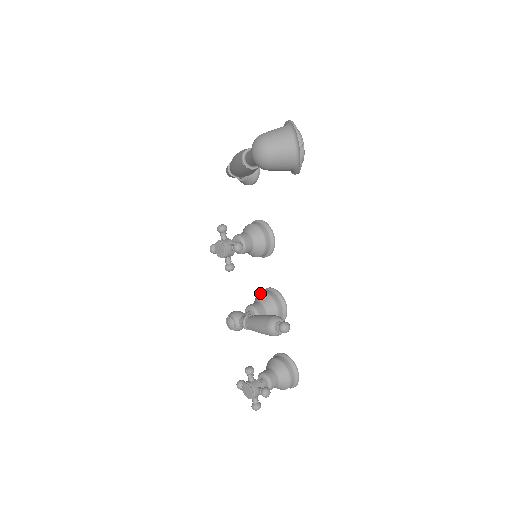
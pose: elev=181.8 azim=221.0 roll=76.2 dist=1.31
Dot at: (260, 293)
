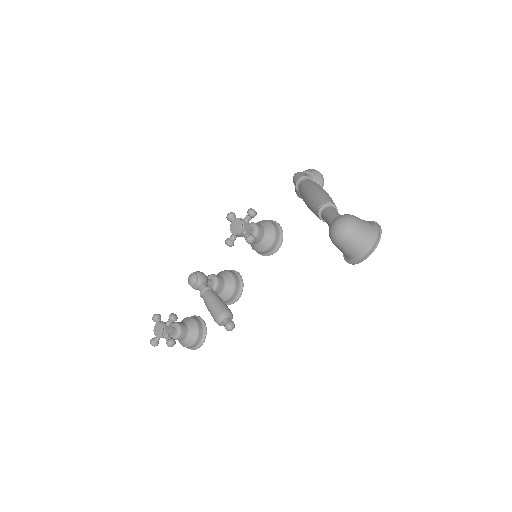
Dot at: (230, 272)
